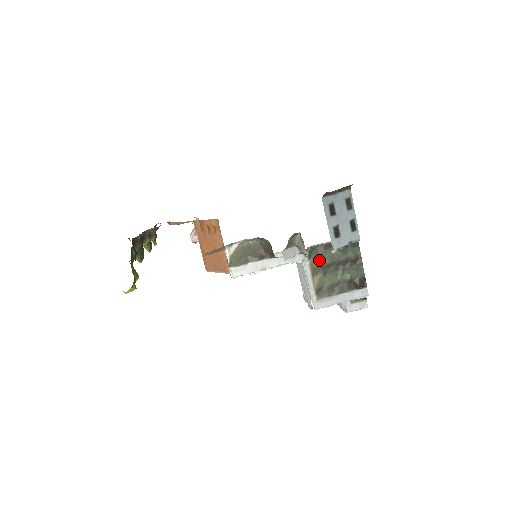
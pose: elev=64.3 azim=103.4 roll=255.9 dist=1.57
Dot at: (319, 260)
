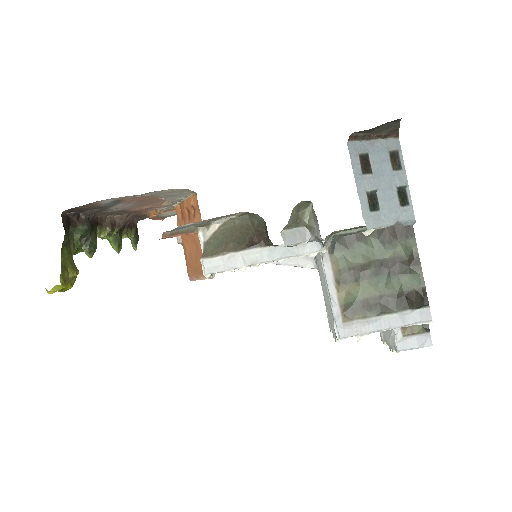
Dot at: (347, 257)
